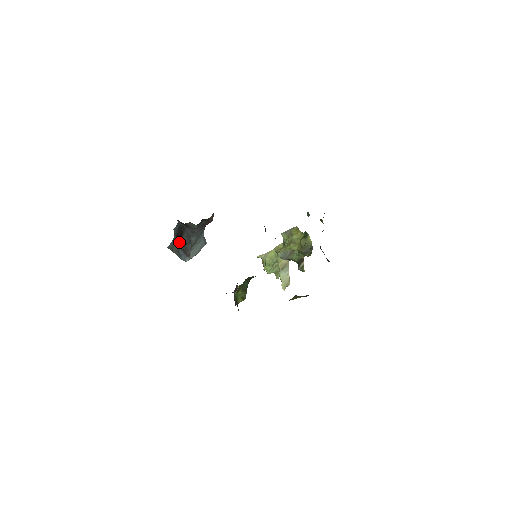
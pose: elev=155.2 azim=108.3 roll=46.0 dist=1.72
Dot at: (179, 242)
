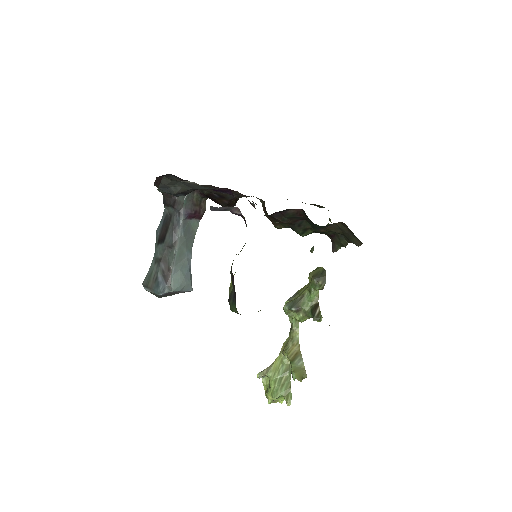
Dot at: (160, 255)
